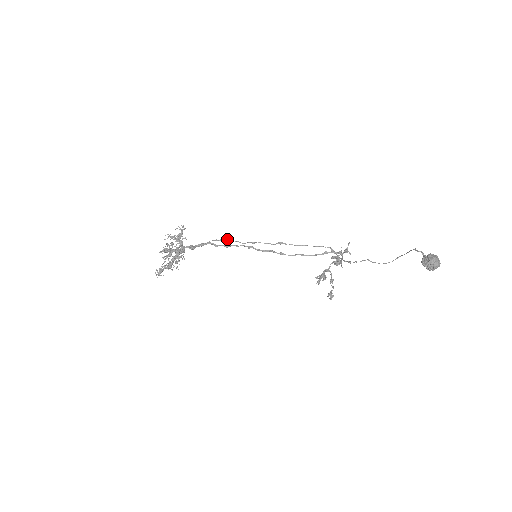
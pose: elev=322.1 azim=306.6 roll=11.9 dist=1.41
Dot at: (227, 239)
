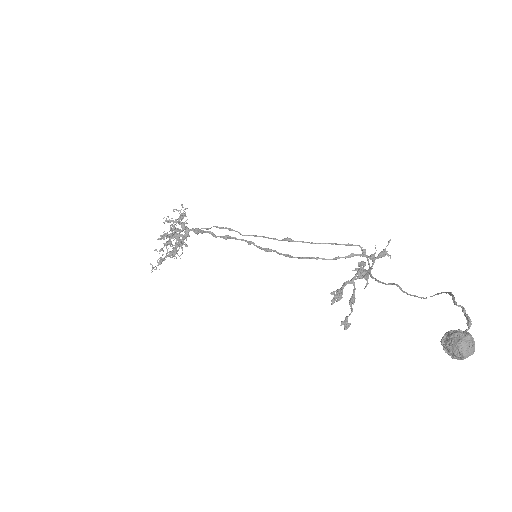
Dot at: occluded
